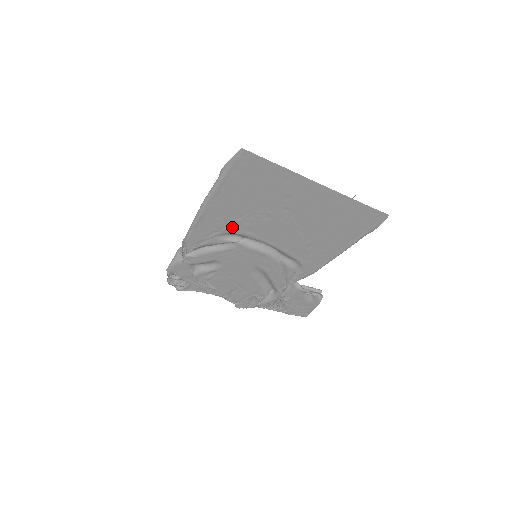
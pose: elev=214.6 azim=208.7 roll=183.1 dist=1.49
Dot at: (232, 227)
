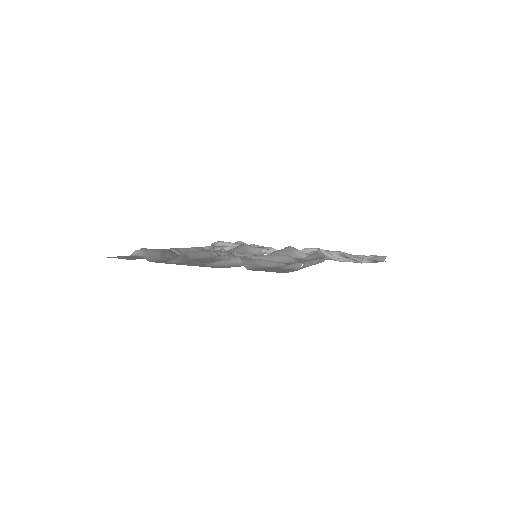
Dot at: occluded
